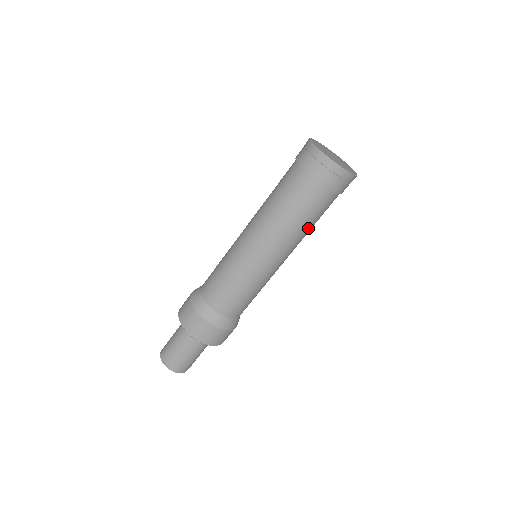
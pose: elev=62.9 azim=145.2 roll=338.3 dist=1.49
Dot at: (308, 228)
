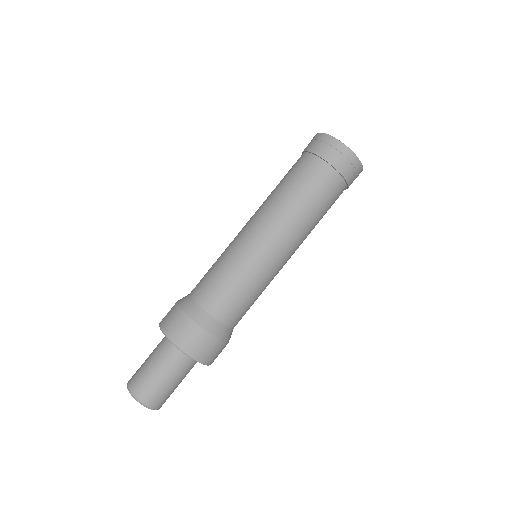
Dot at: (315, 218)
